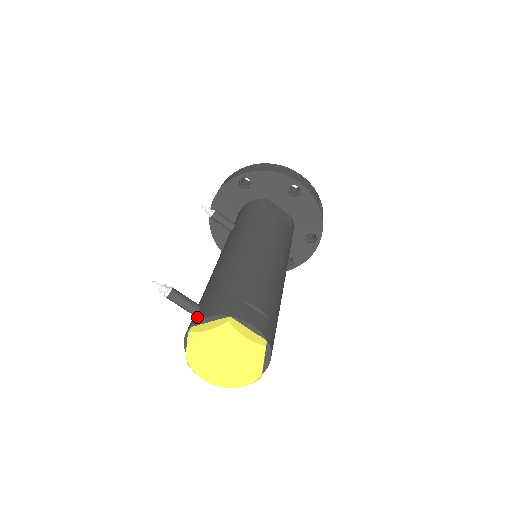
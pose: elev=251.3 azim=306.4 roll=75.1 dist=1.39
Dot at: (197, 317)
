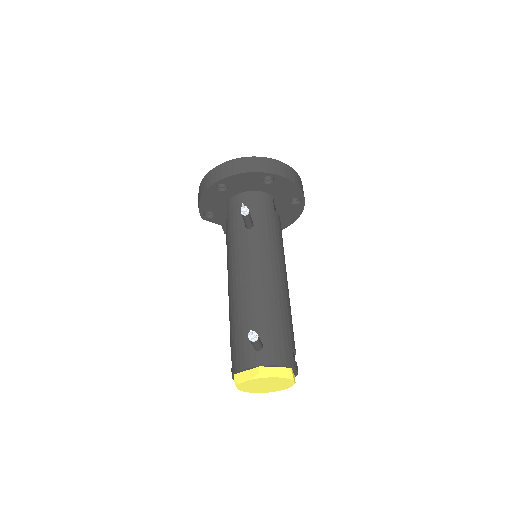
Dot at: (266, 360)
